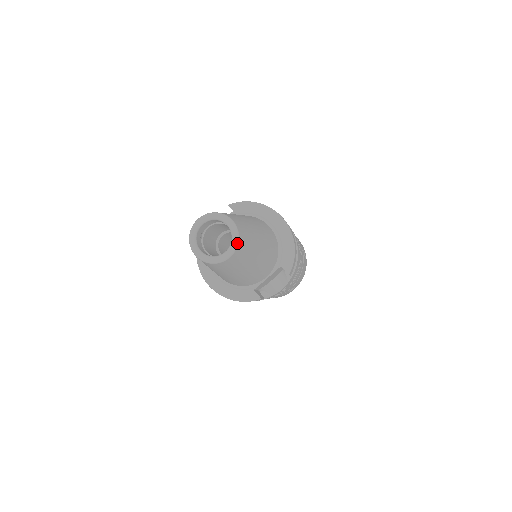
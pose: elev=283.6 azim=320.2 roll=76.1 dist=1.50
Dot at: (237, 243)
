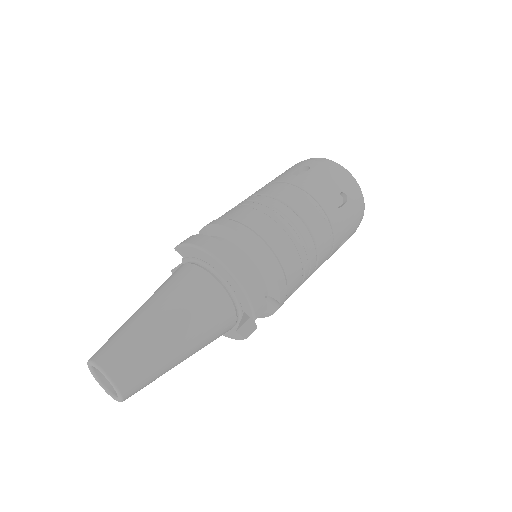
Dot at: (118, 391)
